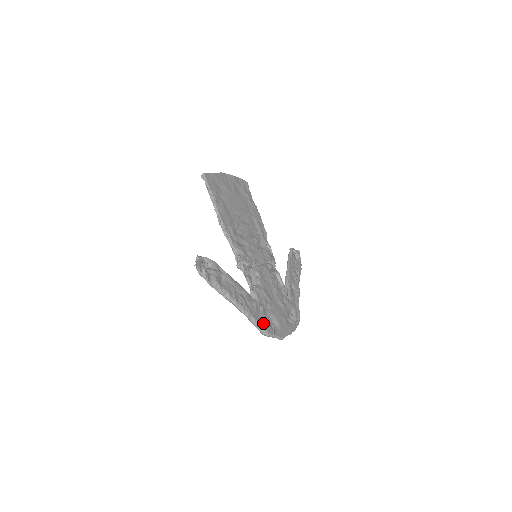
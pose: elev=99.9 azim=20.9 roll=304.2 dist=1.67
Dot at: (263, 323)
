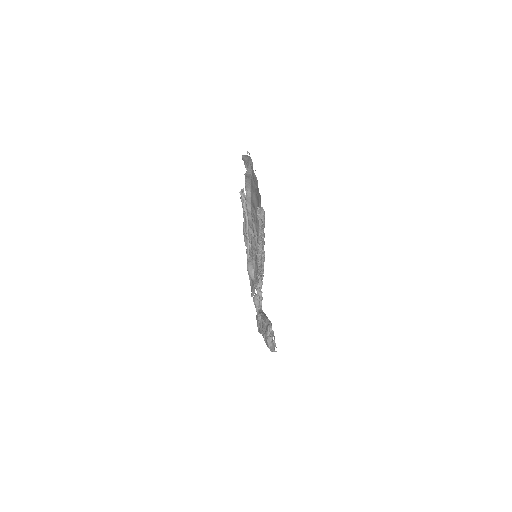
Dot at: occluded
